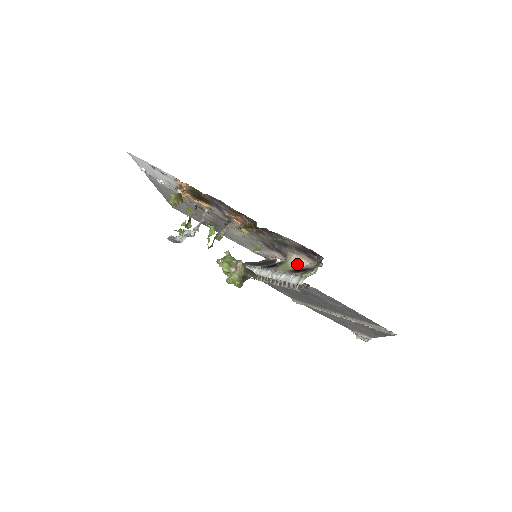
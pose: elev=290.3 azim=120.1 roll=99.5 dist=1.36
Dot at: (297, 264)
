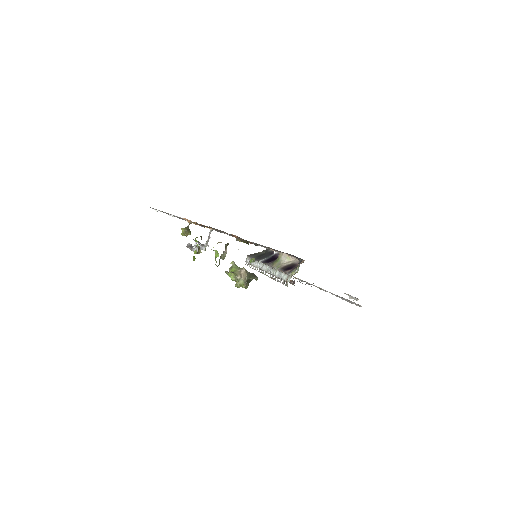
Dot at: (287, 260)
